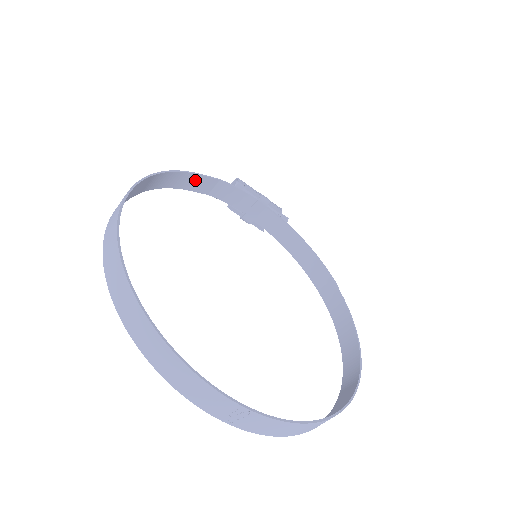
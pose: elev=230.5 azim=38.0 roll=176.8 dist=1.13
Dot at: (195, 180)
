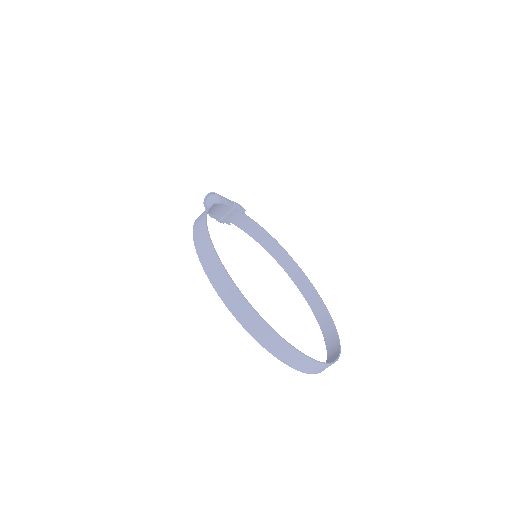
Dot at: occluded
